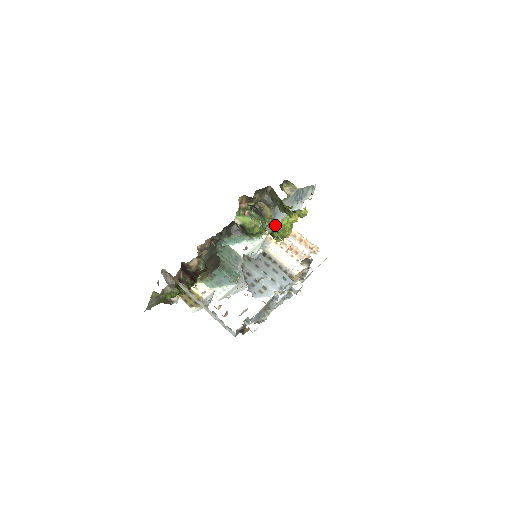
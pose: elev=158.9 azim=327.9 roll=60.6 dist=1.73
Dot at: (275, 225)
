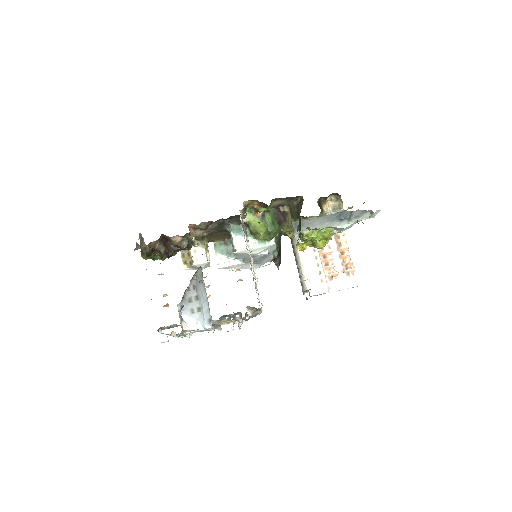
Dot at: (301, 233)
